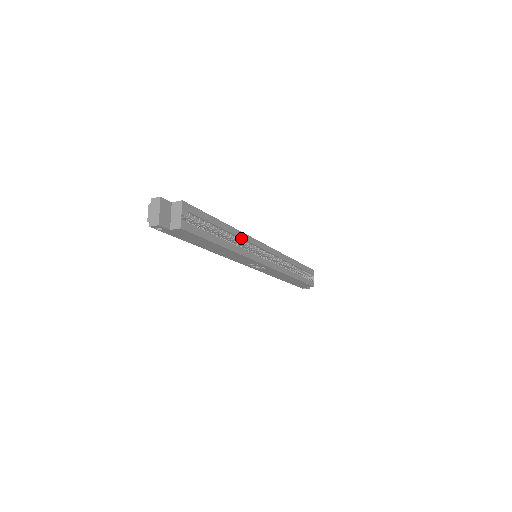
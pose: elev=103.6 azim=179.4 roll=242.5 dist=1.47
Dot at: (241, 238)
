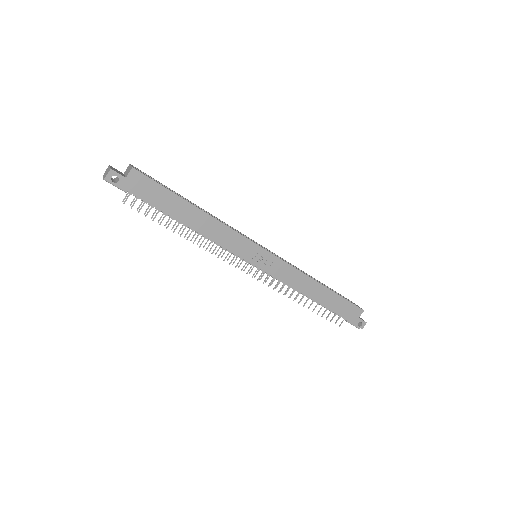
Dot at: occluded
